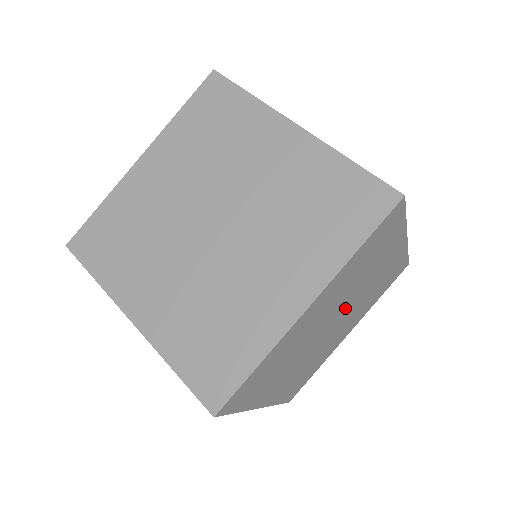
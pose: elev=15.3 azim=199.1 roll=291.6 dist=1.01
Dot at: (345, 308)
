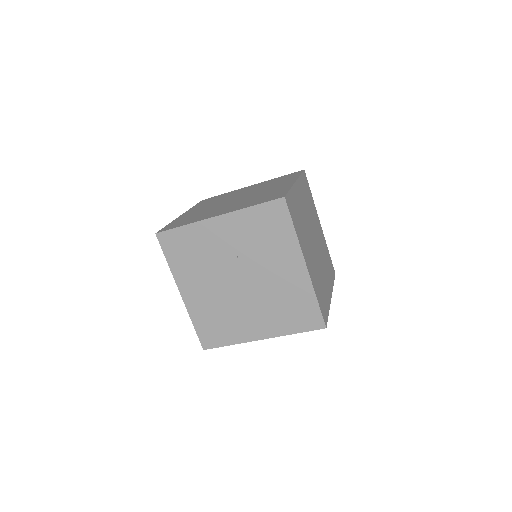
Dot at: (315, 236)
